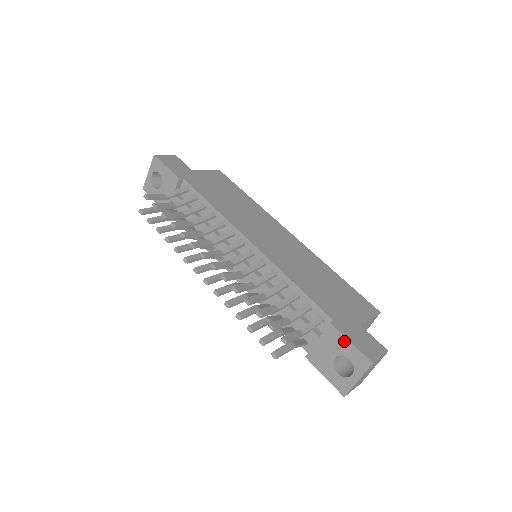
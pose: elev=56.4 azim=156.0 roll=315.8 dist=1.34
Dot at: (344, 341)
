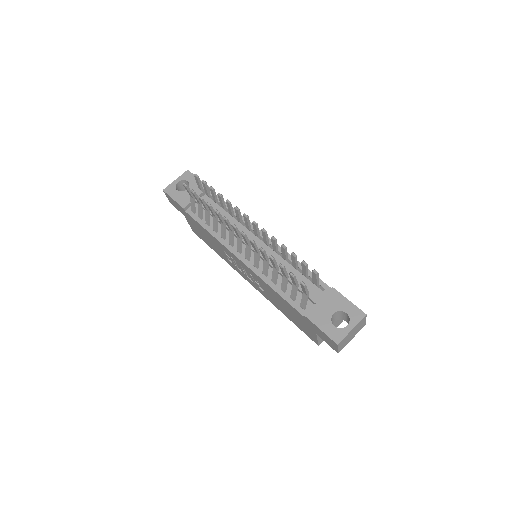
Dot at: (344, 300)
